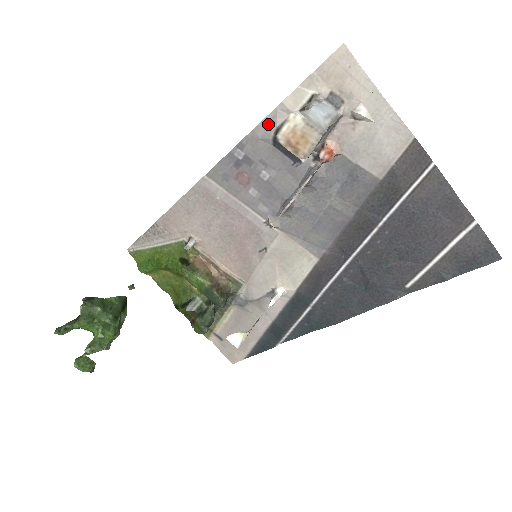
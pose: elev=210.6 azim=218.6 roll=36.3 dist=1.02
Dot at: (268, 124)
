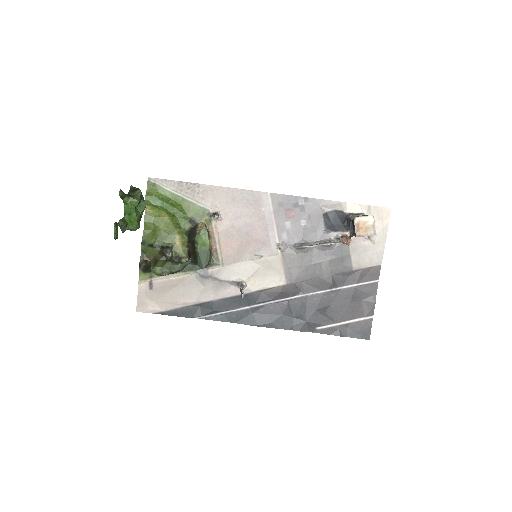
Dot at: (331, 204)
